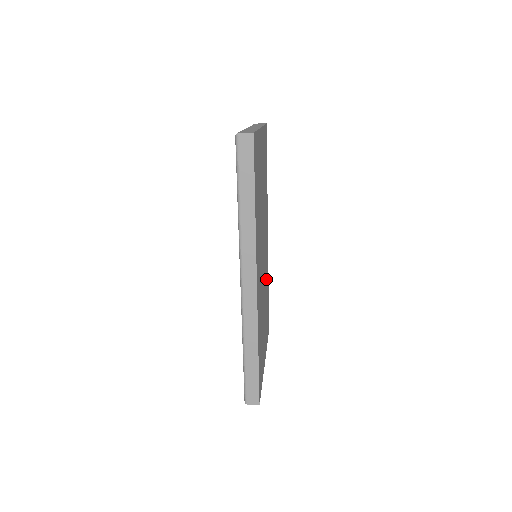
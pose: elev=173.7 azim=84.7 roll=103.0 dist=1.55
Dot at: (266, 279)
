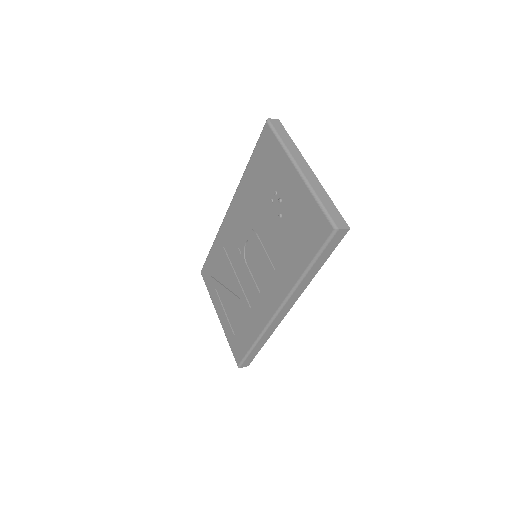
Dot at: occluded
